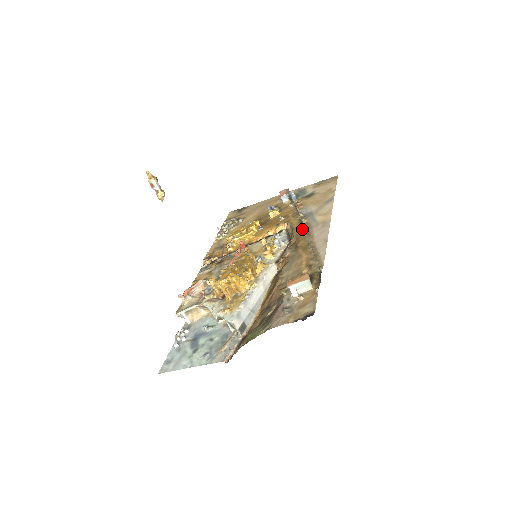
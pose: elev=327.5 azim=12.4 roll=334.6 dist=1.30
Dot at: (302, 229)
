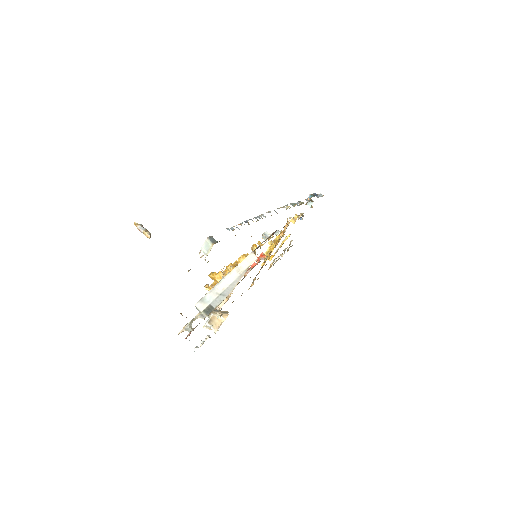
Dot at: occluded
